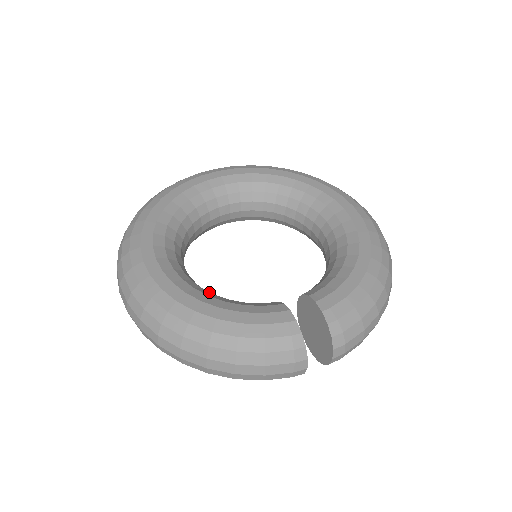
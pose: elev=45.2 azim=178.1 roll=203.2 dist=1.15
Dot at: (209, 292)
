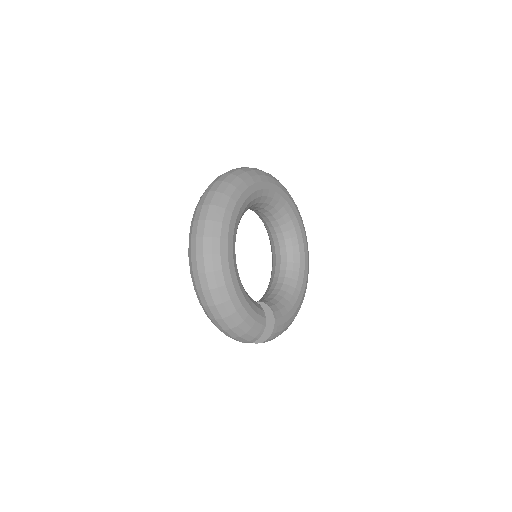
Dot at: occluded
